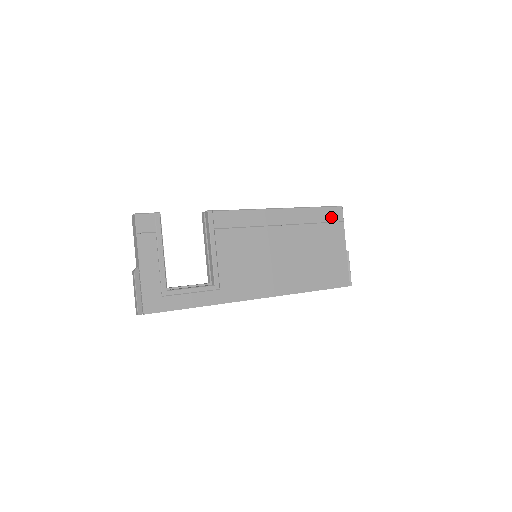
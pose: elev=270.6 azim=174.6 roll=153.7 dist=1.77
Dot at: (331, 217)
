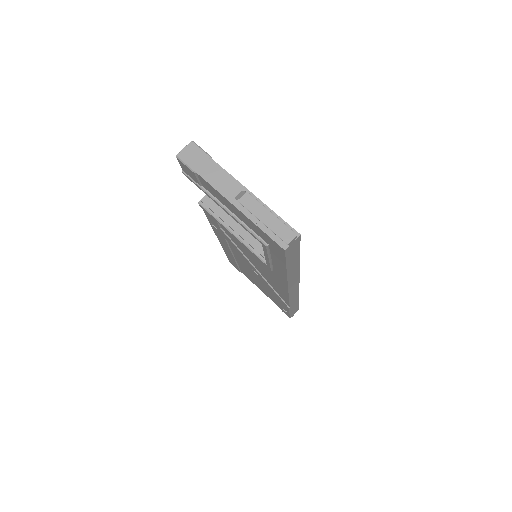
Dot at: occluded
